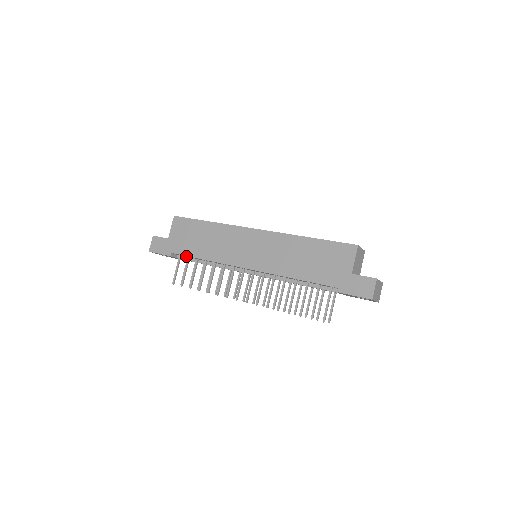
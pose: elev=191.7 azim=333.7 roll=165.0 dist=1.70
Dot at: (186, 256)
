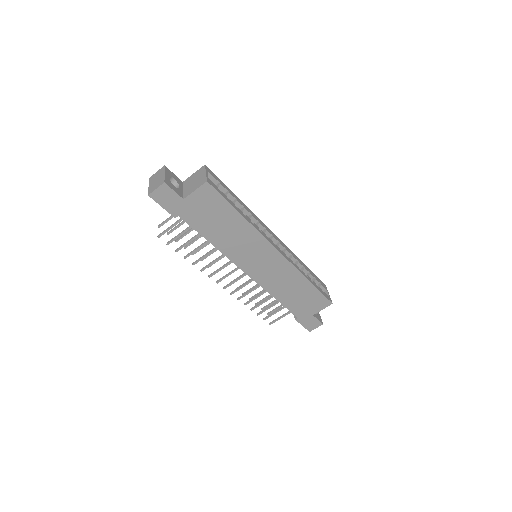
Dot at: occluded
